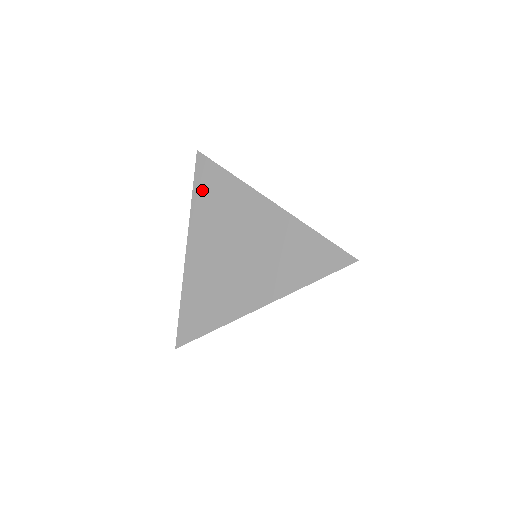
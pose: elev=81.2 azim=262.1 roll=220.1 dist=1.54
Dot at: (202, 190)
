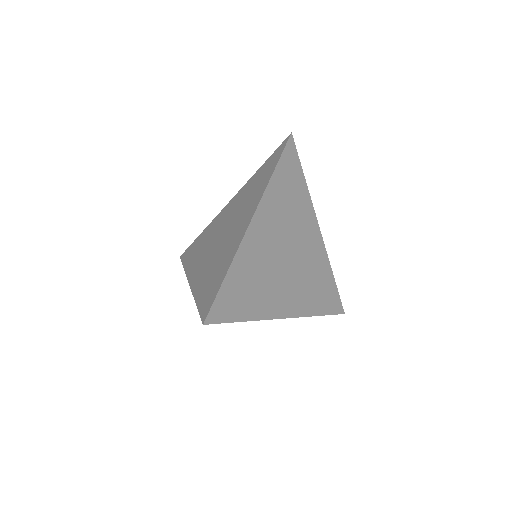
Dot at: (189, 258)
